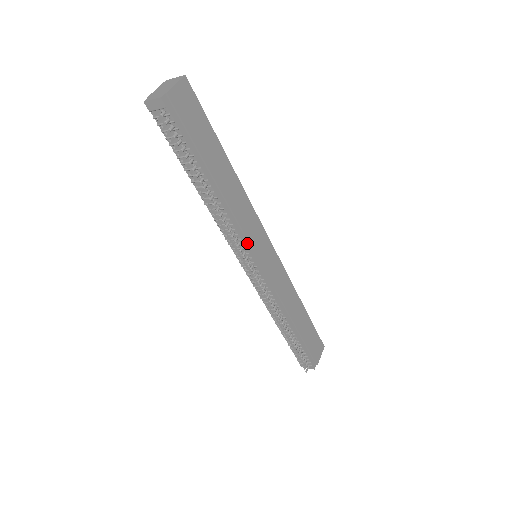
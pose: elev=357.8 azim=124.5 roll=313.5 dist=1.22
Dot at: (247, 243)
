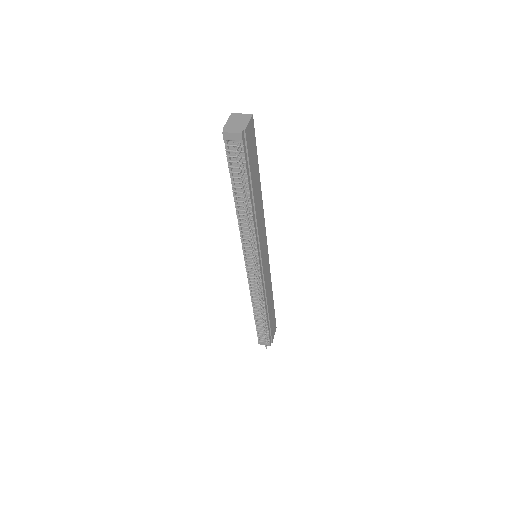
Dot at: (258, 247)
